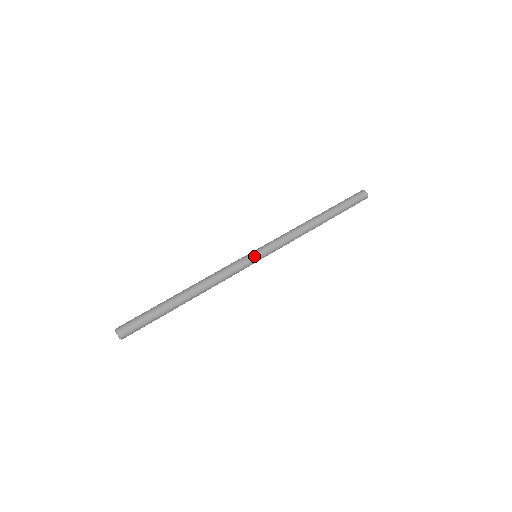
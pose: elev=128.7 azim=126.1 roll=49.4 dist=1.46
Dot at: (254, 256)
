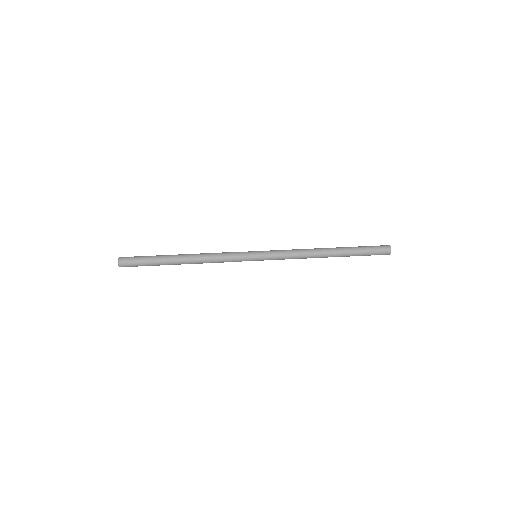
Dot at: (252, 252)
